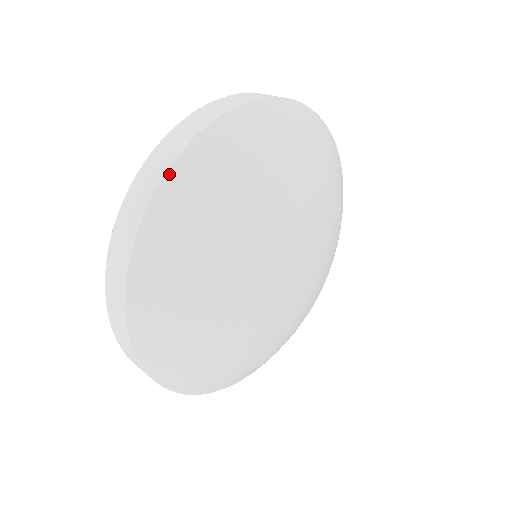
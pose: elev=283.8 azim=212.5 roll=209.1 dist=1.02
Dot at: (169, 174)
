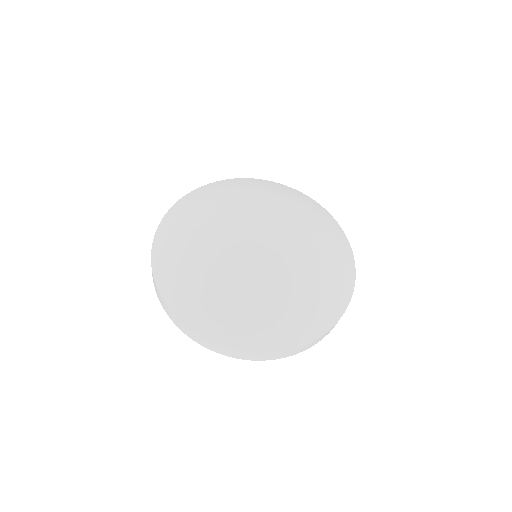
Dot at: (212, 183)
